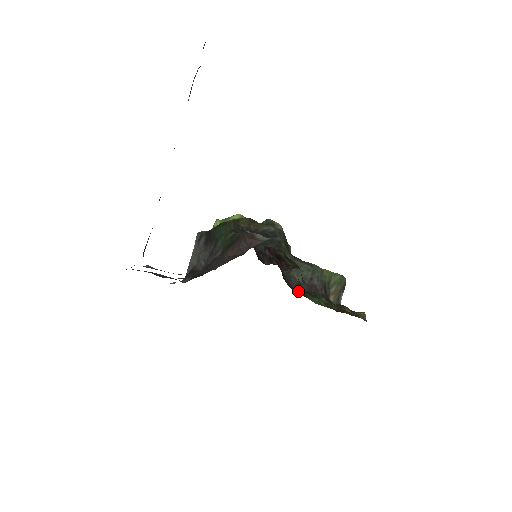
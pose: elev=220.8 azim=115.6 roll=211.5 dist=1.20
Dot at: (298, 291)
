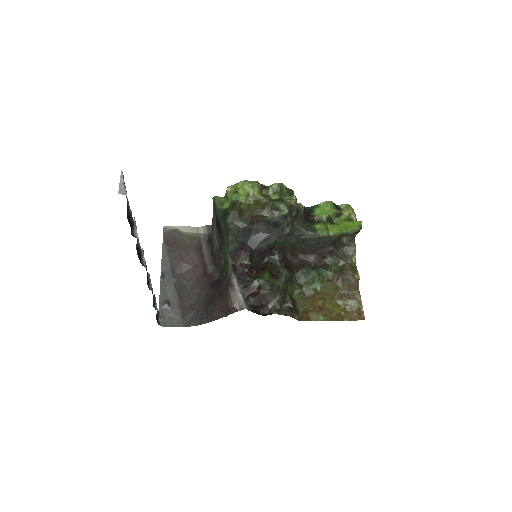
Dot at: (302, 256)
